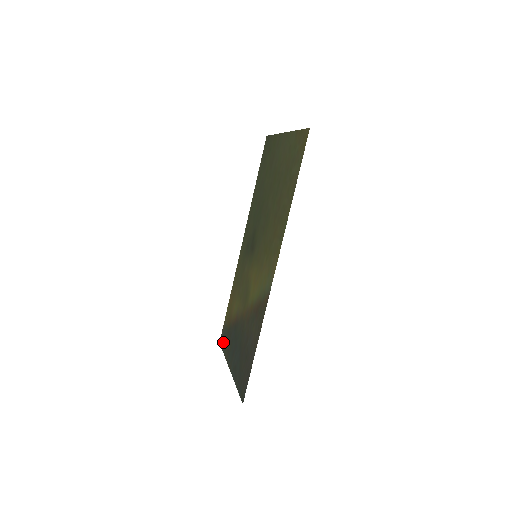
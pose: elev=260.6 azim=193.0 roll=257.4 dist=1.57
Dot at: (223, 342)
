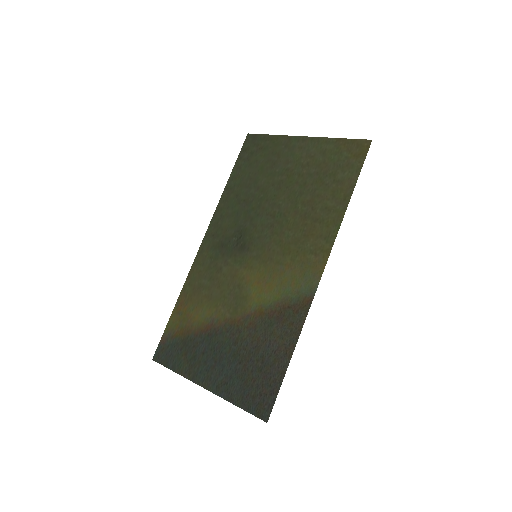
Dot at: (168, 358)
